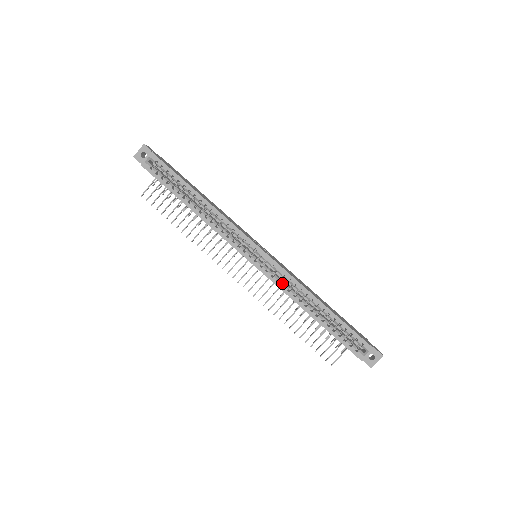
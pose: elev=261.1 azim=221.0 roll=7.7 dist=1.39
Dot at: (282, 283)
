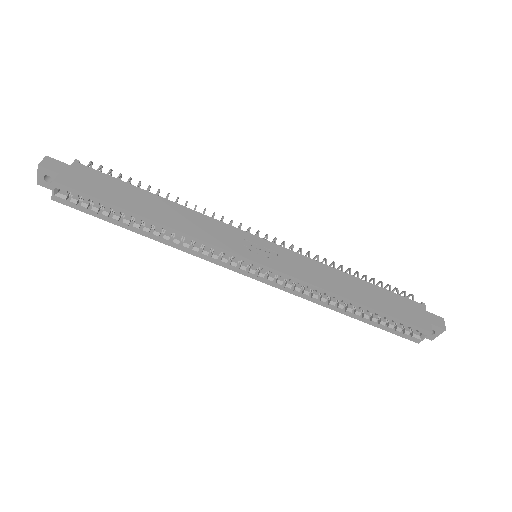
Dot at: (298, 291)
